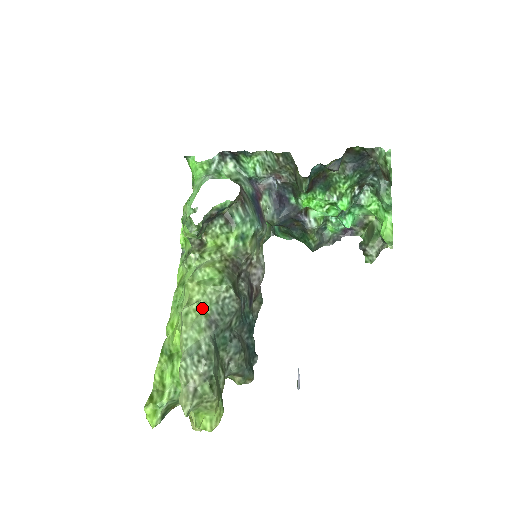
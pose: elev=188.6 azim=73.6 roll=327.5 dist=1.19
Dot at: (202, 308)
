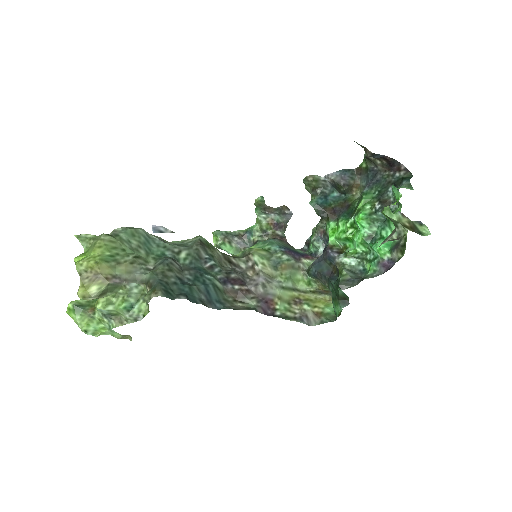
Dot at: occluded
